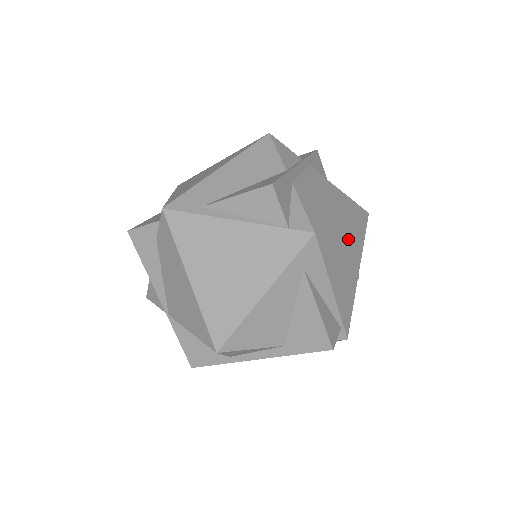
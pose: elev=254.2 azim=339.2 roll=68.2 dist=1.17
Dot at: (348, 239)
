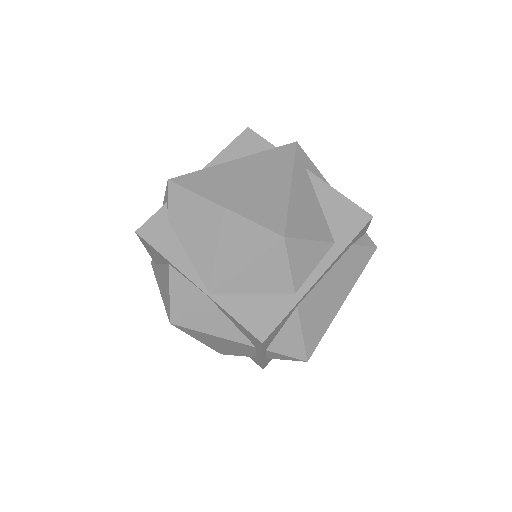
Dot at: occluded
